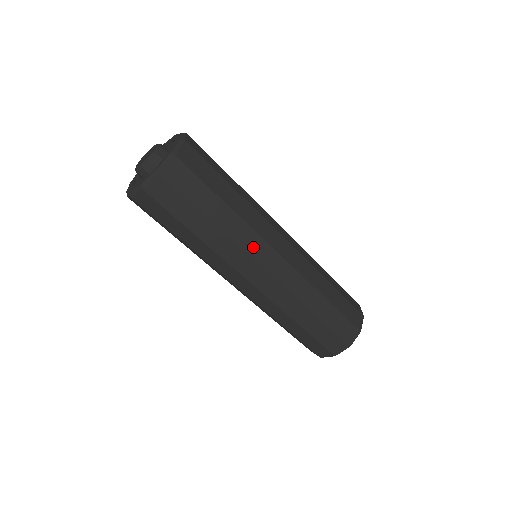
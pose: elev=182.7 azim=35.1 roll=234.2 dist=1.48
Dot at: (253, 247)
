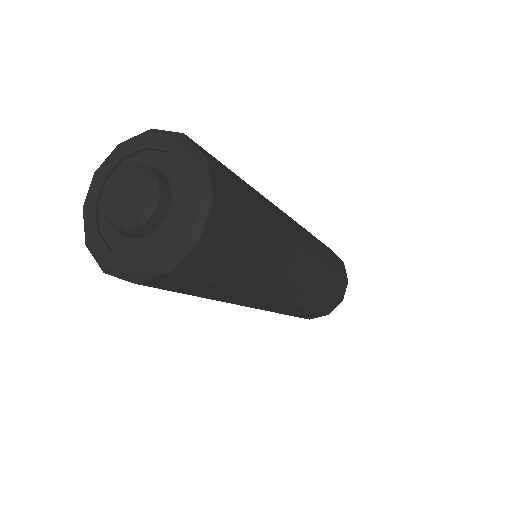
Dot at: (271, 289)
